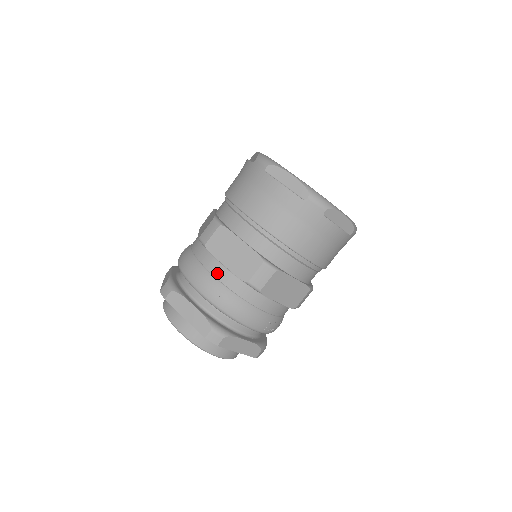
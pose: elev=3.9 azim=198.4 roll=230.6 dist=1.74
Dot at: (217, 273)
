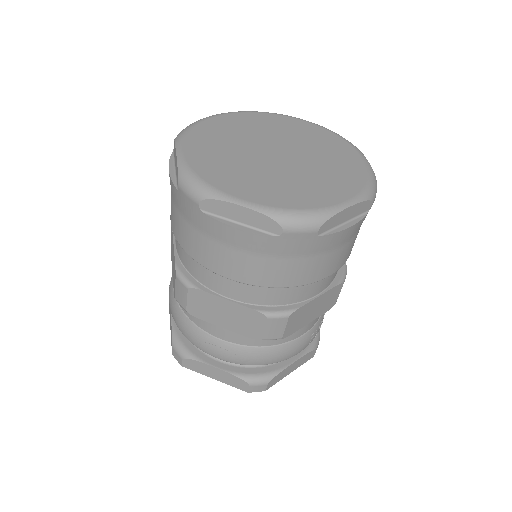
Dot at: (220, 335)
